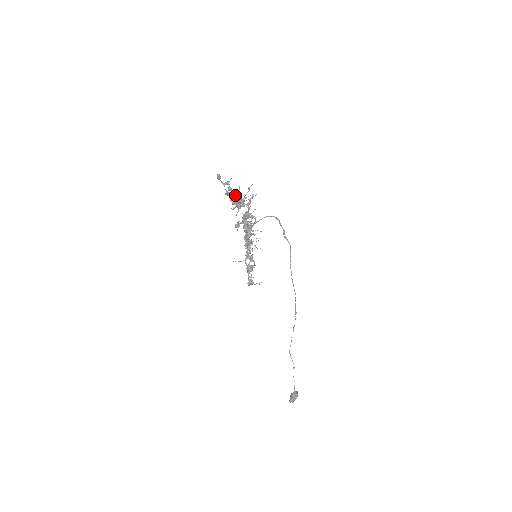
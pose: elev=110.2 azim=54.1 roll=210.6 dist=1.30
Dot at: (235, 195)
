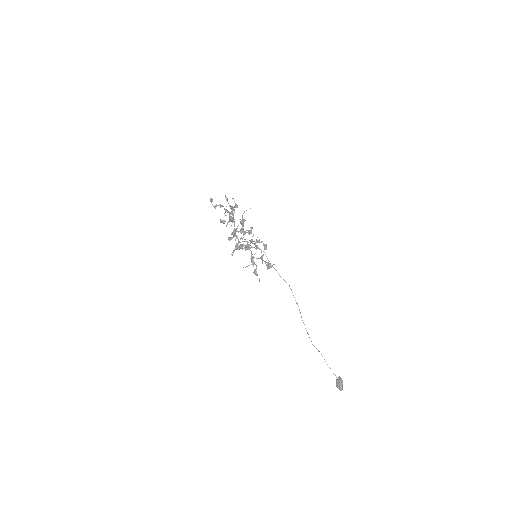
Dot at: (220, 221)
